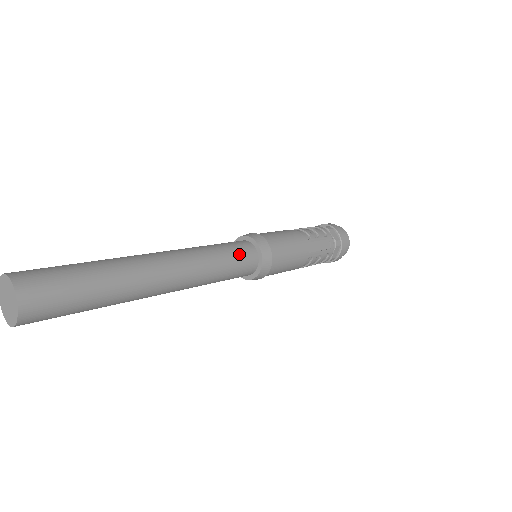
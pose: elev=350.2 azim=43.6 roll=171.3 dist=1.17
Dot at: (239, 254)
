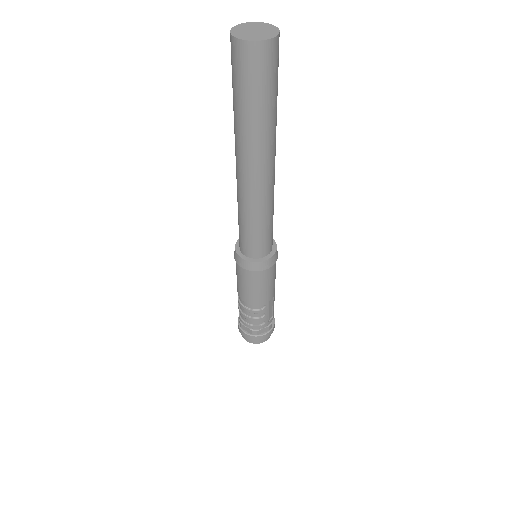
Dot at: (272, 233)
